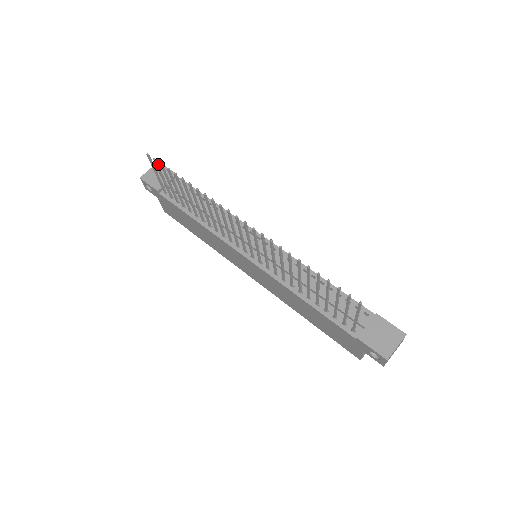
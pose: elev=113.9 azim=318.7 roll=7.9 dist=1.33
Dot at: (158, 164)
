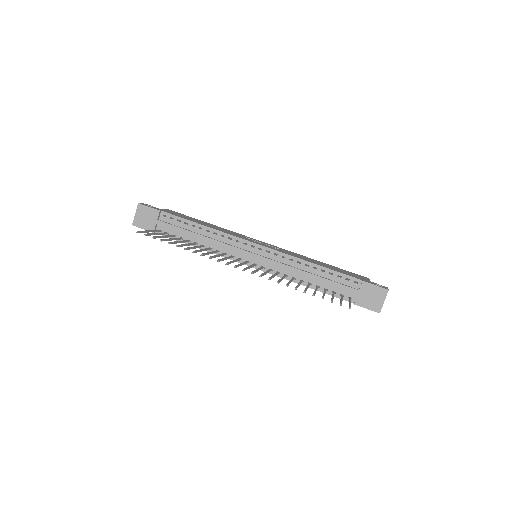
Dot at: (139, 206)
